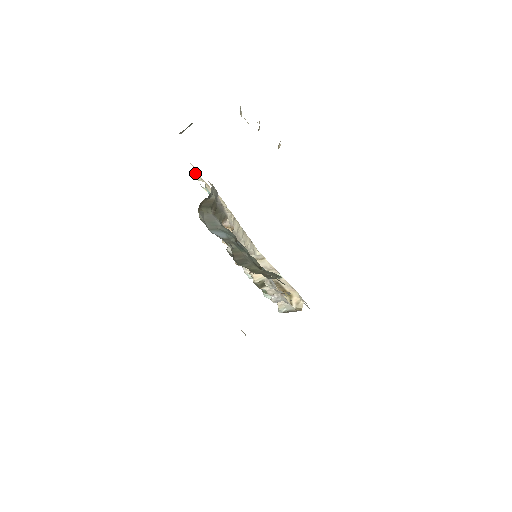
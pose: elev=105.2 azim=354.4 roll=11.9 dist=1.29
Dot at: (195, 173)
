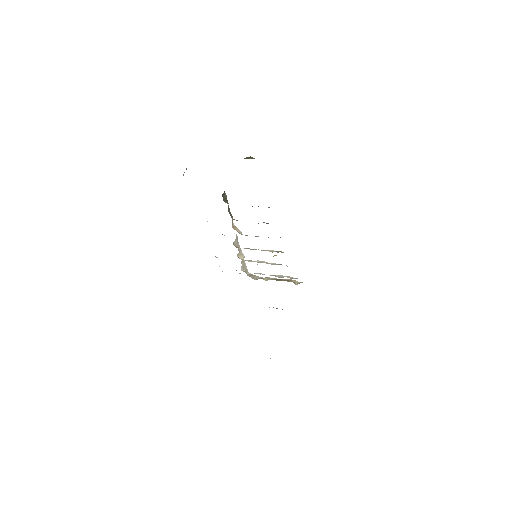
Dot at: occluded
